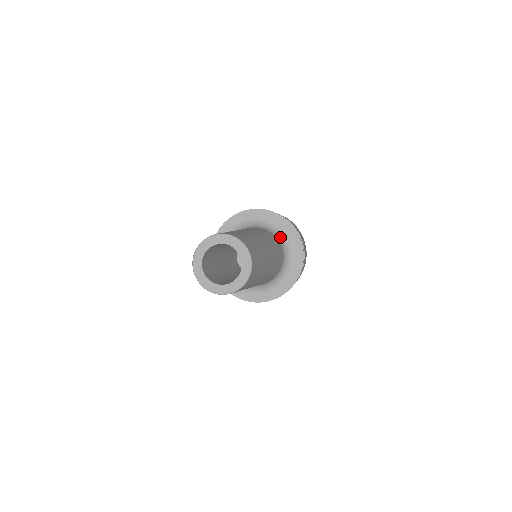
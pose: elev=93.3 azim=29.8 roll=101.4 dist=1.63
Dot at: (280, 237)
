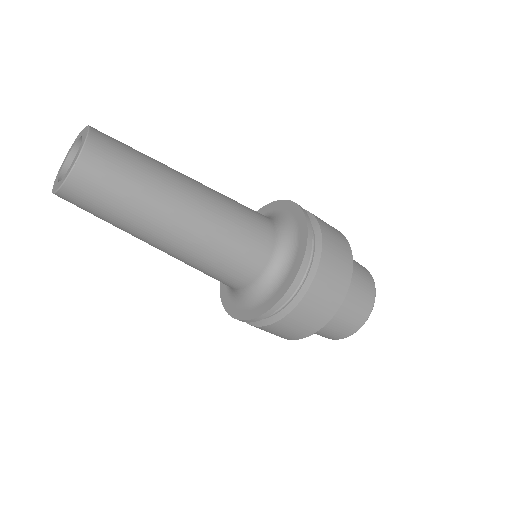
Dot at: (285, 238)
